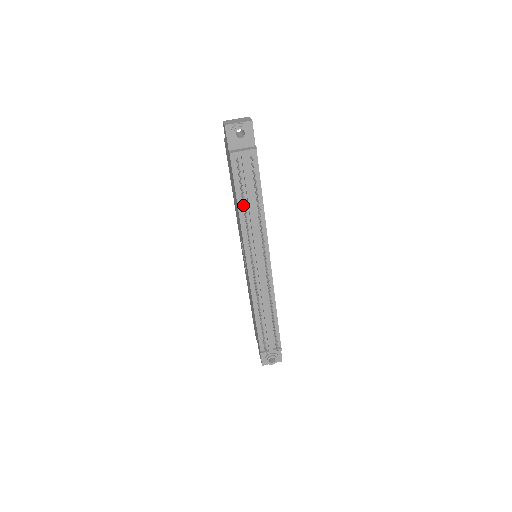
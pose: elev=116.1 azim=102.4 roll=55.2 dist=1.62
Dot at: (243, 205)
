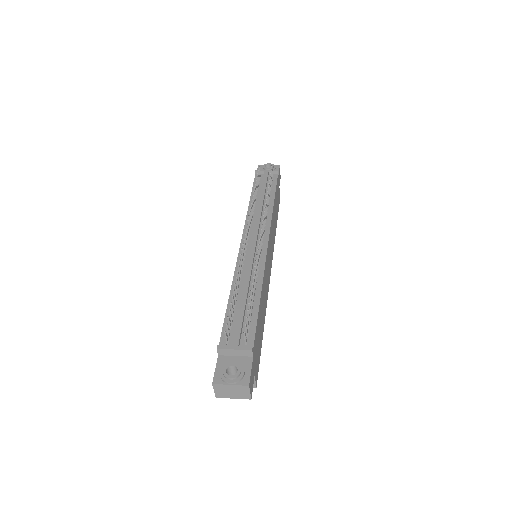
Dot at: (255, 200)
